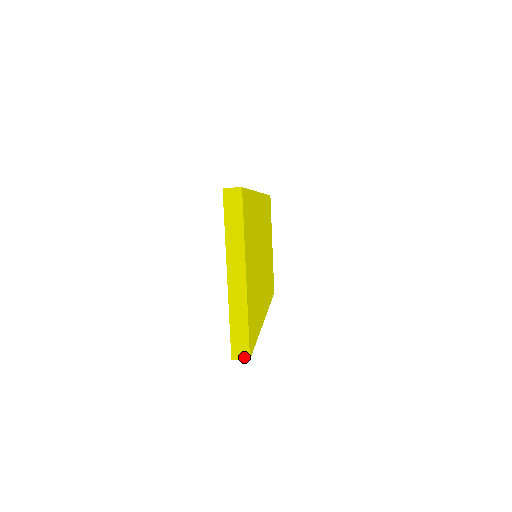
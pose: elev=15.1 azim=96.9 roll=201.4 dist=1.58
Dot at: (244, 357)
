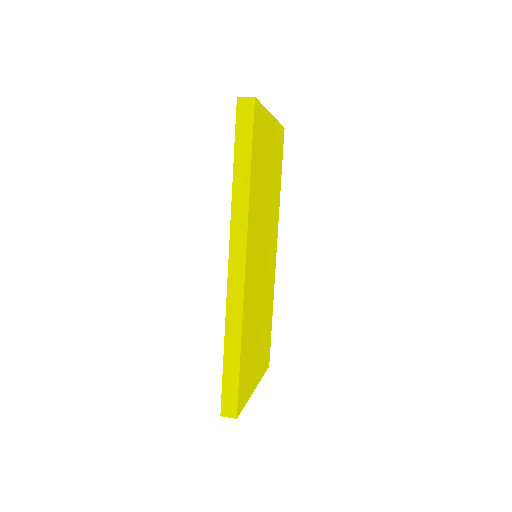
Dot at: occluded
